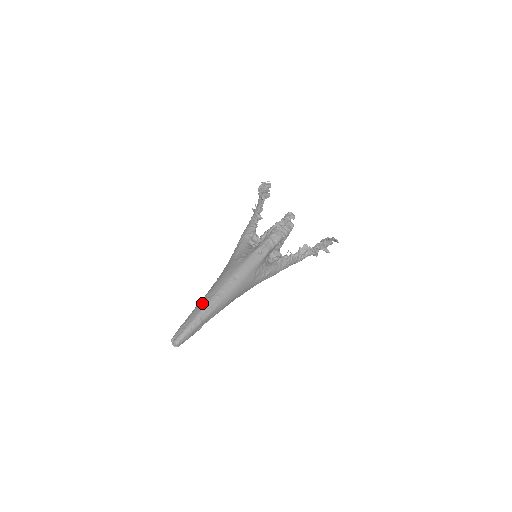
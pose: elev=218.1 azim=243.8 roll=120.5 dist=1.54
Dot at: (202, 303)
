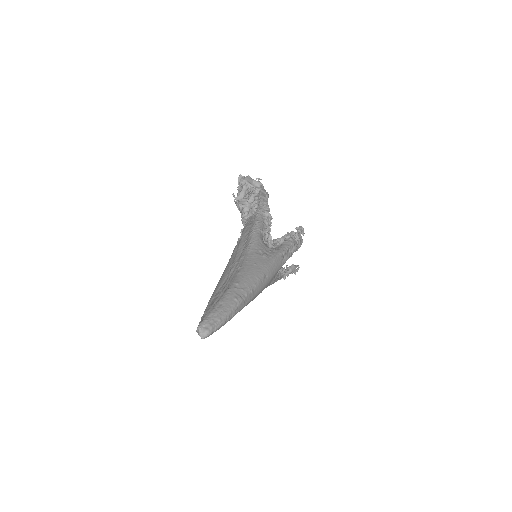
Dot at: (236, 292)
